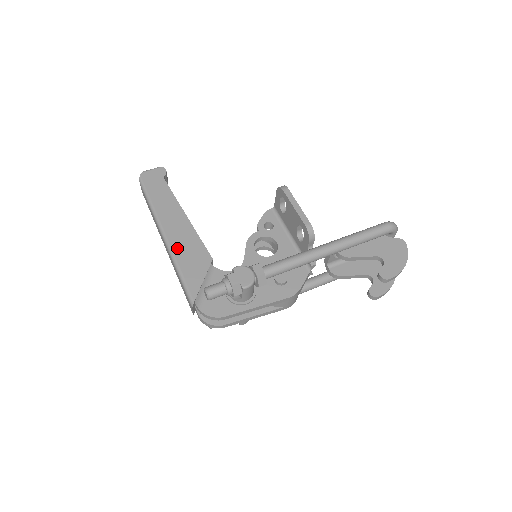
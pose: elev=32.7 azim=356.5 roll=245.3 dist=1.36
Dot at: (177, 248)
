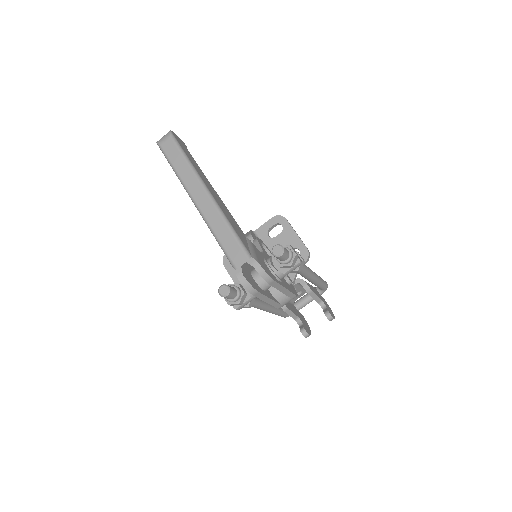
Dot at: (221, 207)
